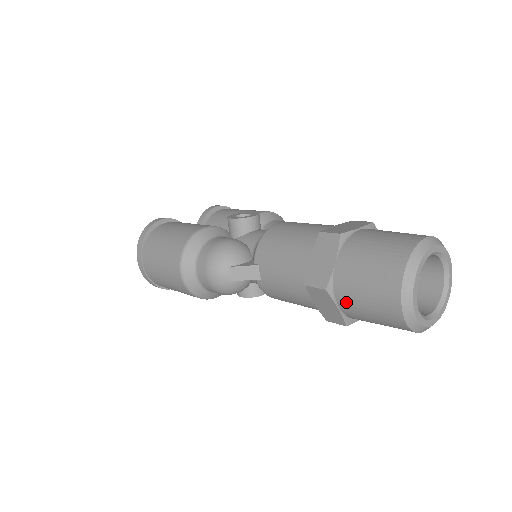
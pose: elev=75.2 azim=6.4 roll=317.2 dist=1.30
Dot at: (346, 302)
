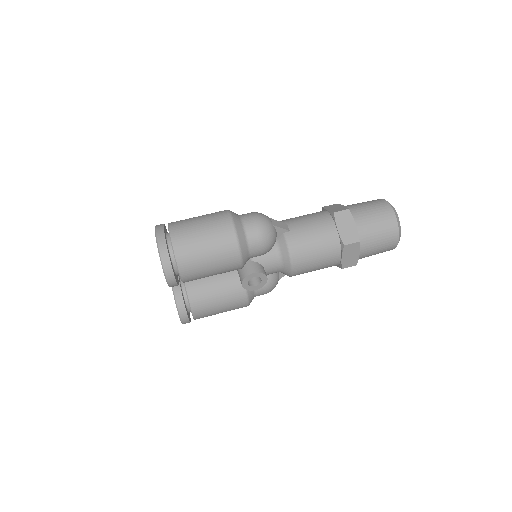
Dot at: (360, 218)
